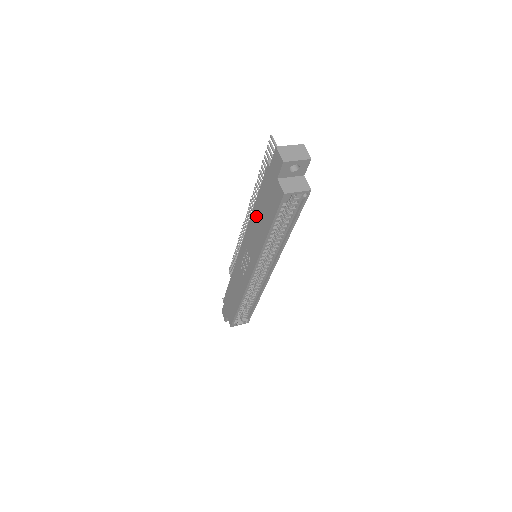
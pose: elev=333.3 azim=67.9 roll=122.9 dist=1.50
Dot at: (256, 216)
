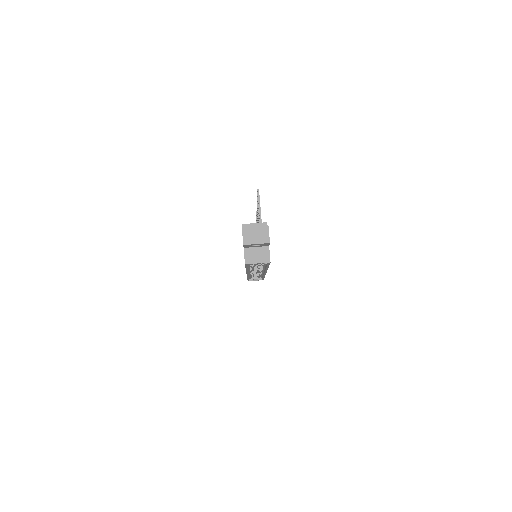
Dot at: occluded
